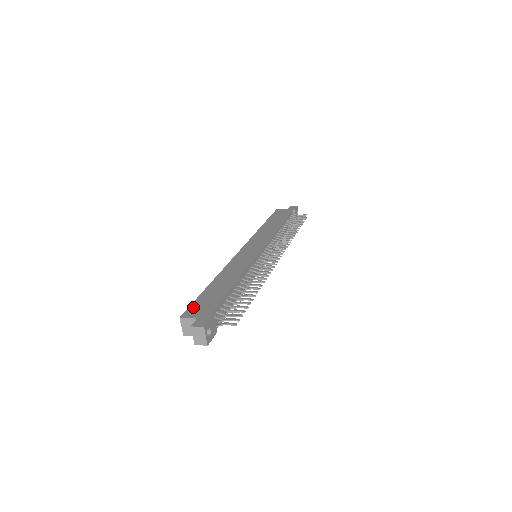
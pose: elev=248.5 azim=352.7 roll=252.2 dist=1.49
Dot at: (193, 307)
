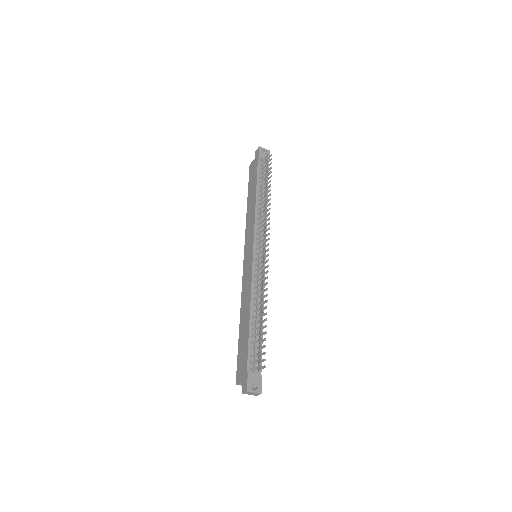
Dot at: (238, 367)
